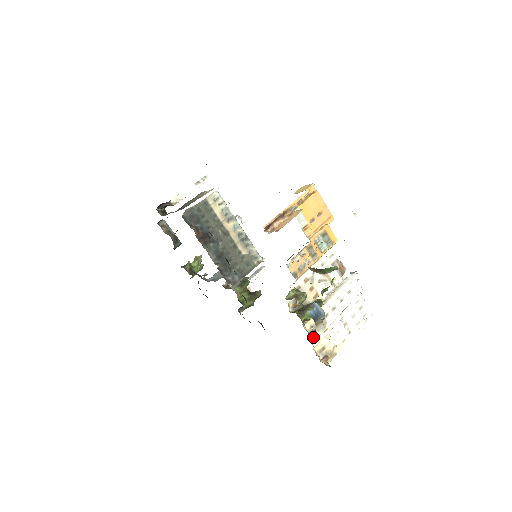
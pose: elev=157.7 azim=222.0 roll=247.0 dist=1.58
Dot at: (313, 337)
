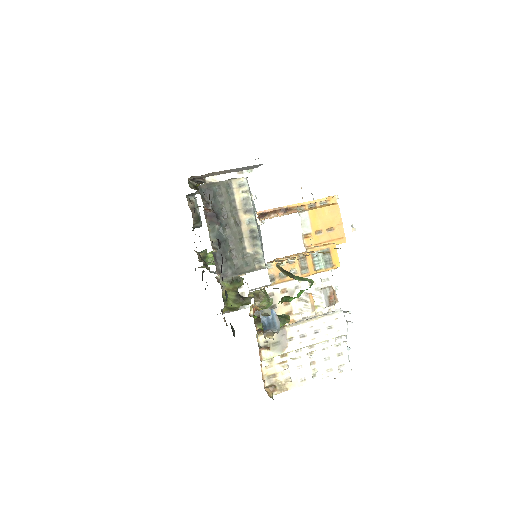
Dot at: (264, 354)
